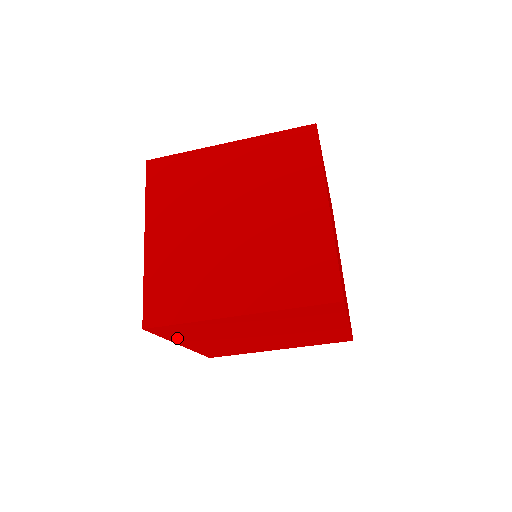
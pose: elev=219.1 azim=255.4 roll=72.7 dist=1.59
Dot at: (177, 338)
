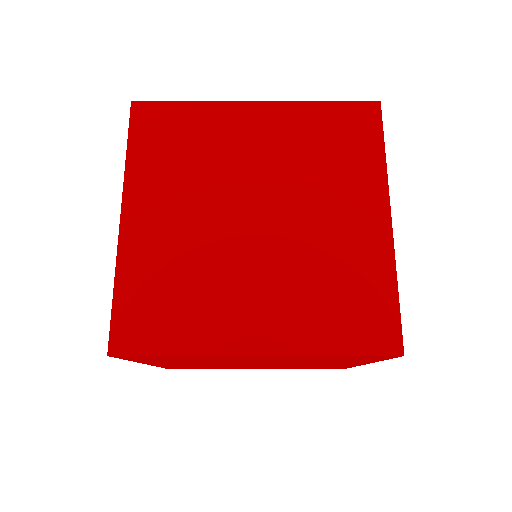
Dot at: occluded
